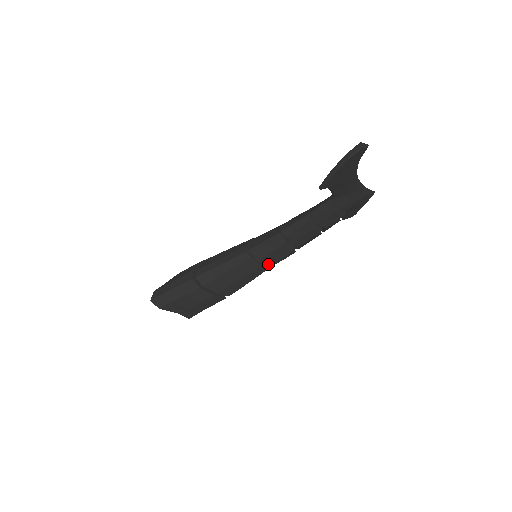
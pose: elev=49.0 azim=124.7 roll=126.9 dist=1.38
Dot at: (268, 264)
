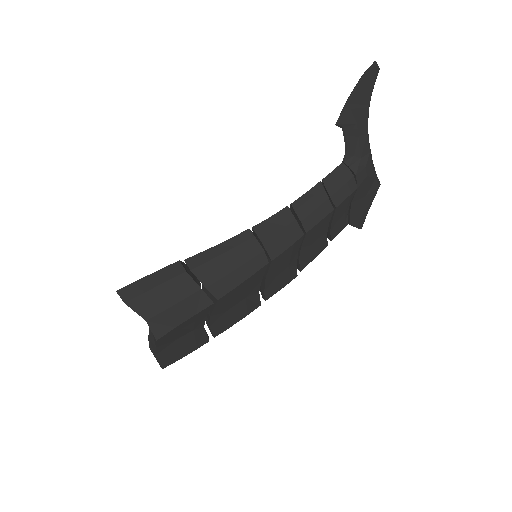
Dot at: (272, 252)
